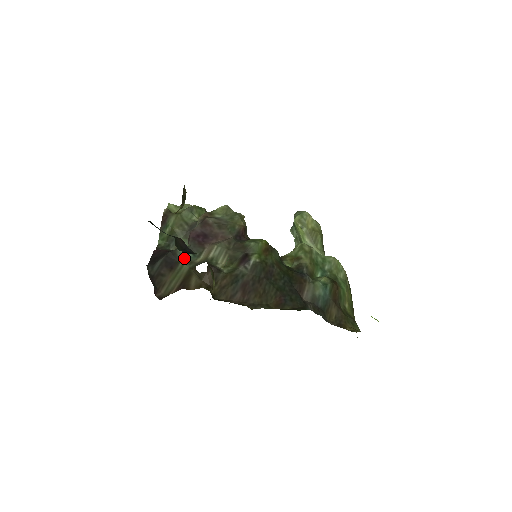
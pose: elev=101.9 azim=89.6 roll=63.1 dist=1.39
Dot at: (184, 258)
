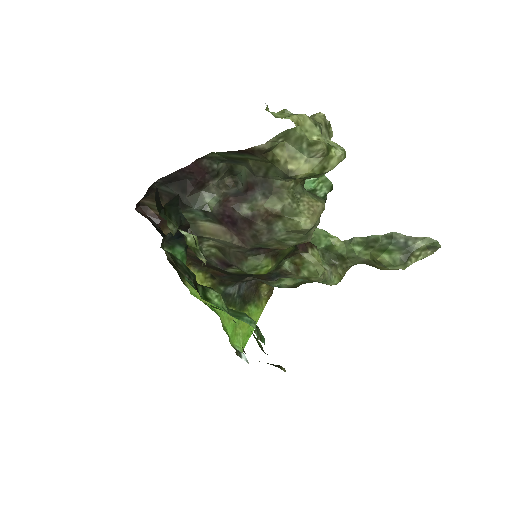
Dot at: (191, 213)
